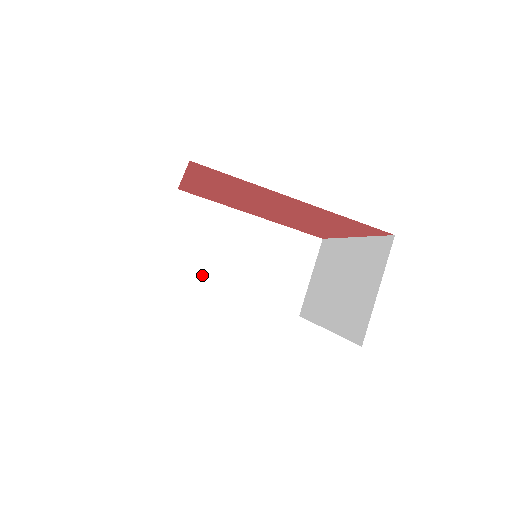
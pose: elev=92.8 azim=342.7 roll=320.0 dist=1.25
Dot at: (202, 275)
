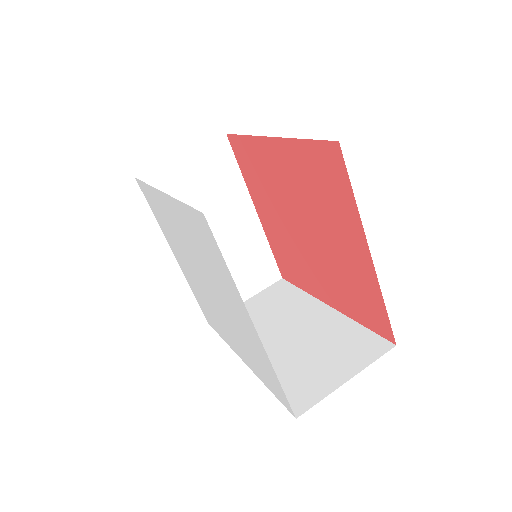
Dot at: occluded
